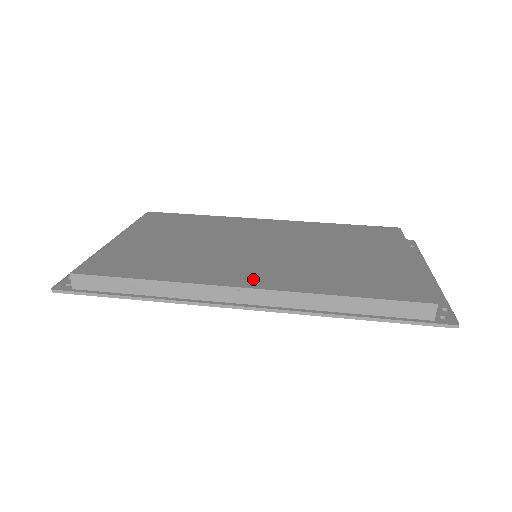
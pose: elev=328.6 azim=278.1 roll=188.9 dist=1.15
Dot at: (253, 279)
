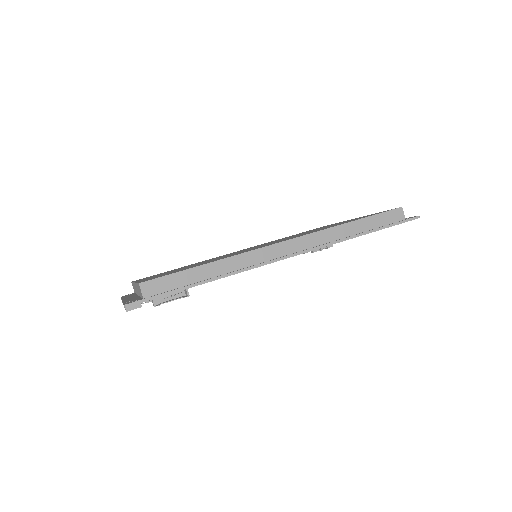
Dot at: occluded
